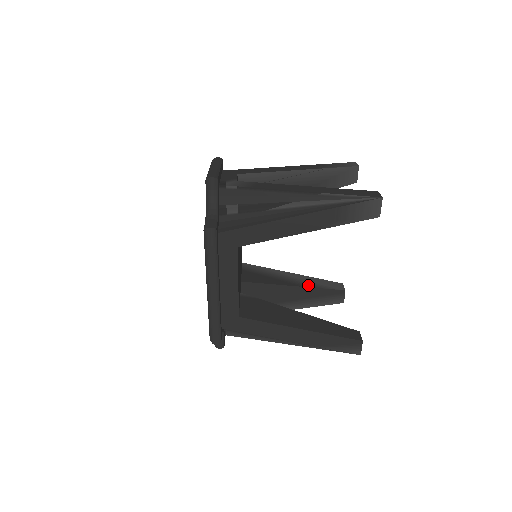
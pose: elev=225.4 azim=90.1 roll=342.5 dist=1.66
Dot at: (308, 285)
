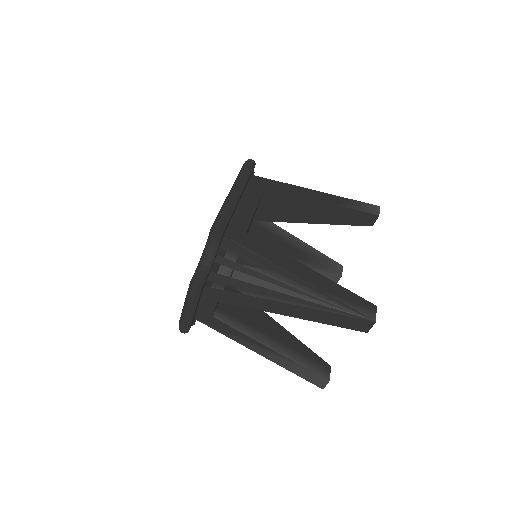
Dot at: occluded
